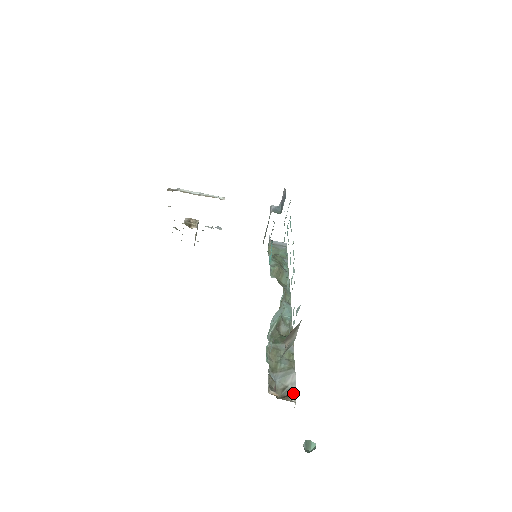
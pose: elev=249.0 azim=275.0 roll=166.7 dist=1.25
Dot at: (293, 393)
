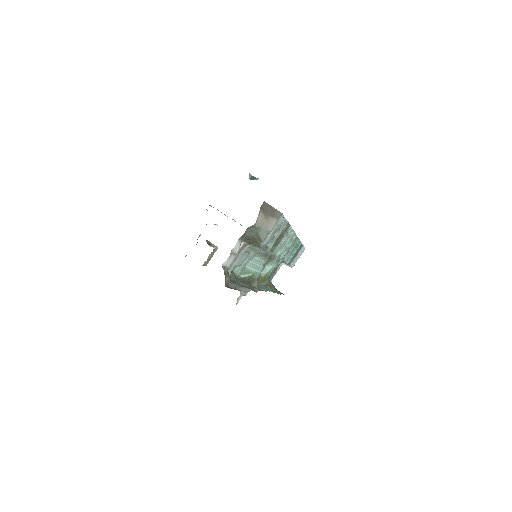
Dot at: (242, 293)
